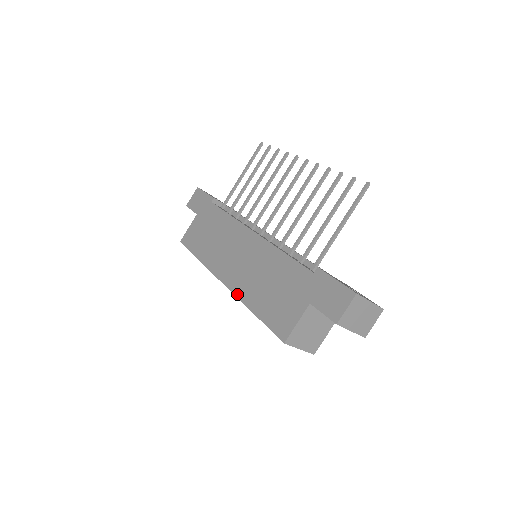
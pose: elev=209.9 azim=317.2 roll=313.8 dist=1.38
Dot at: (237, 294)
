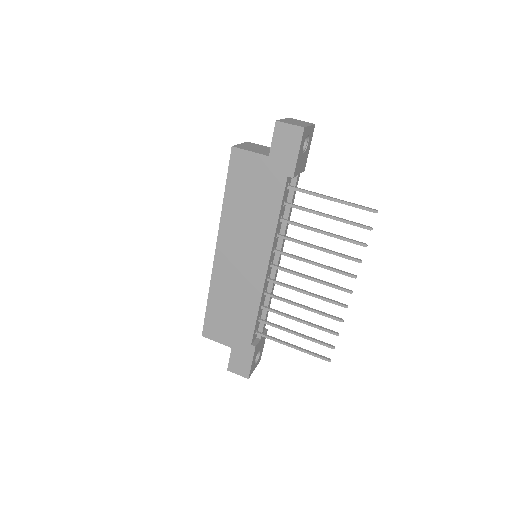
Dot at: (213, 276)
